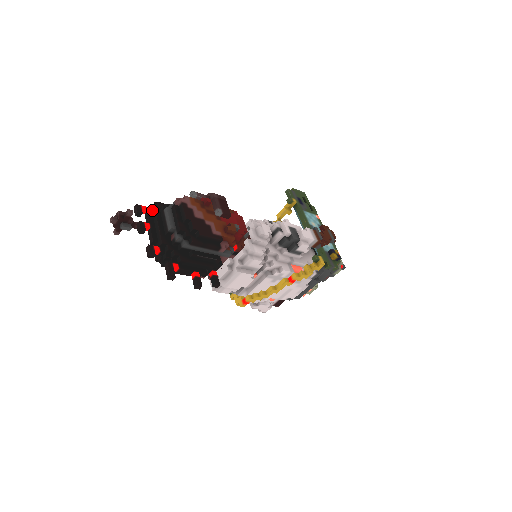
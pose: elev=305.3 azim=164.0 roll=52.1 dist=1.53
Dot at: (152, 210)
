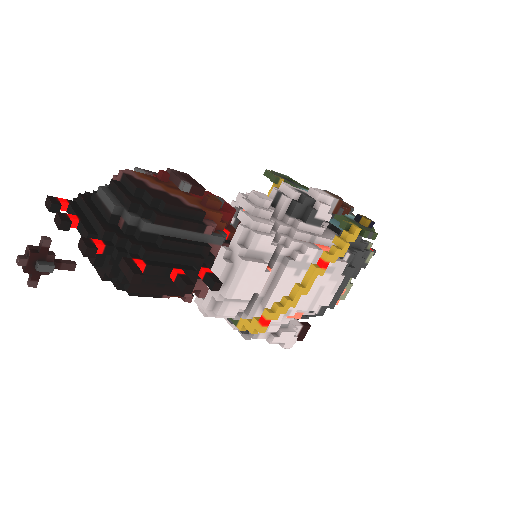
Dot at: (77, 202)
